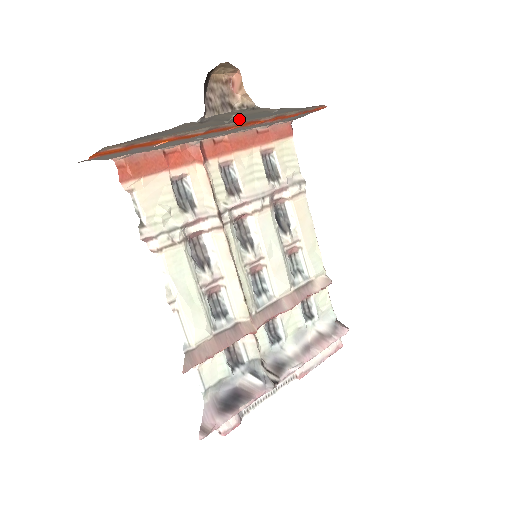
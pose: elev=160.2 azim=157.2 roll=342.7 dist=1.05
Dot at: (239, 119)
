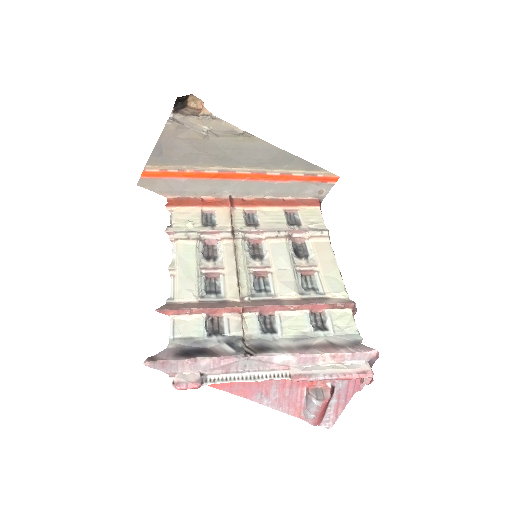
Dot at: (227, 148)
